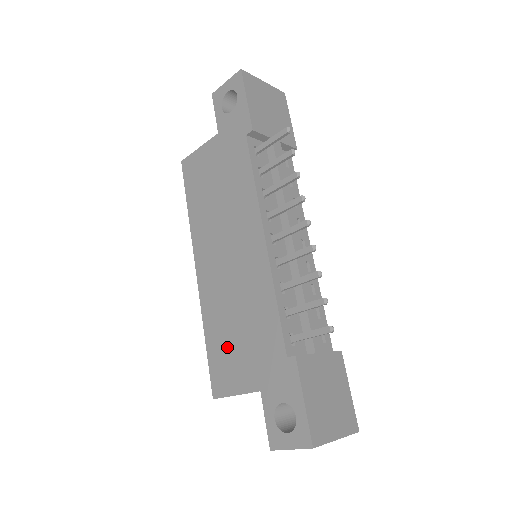
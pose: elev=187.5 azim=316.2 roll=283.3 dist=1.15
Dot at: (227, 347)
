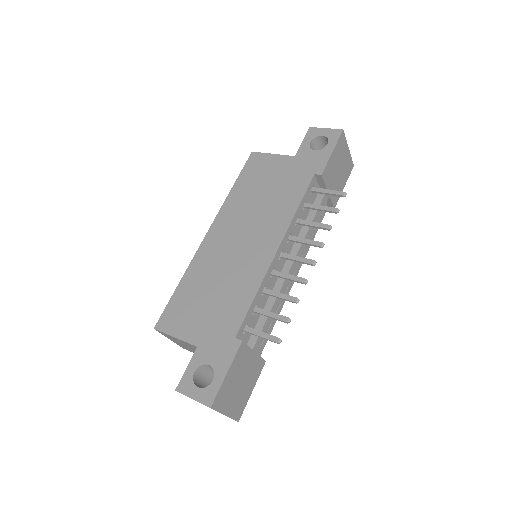
Dot at: (193, 301)
